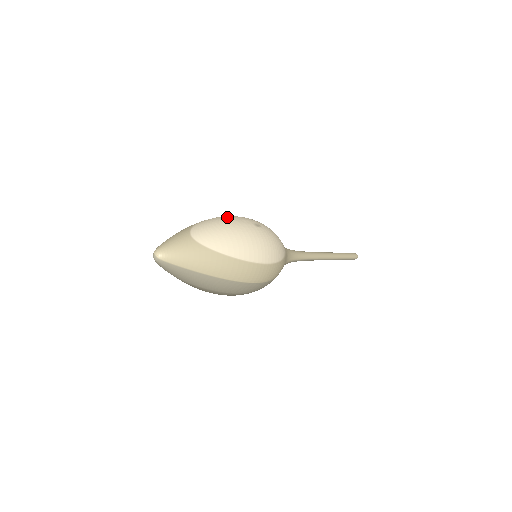
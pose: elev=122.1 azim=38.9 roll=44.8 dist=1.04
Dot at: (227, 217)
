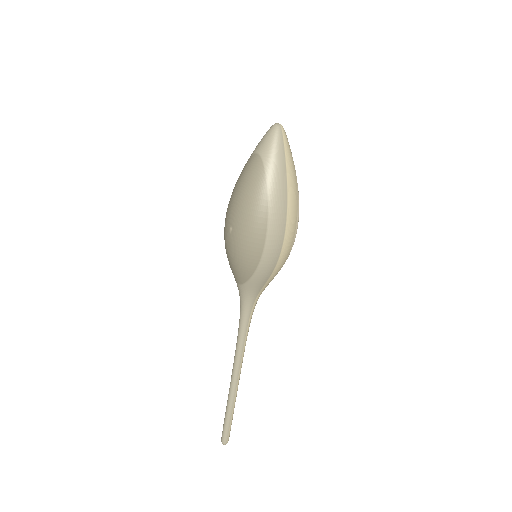
Dot at: occluded
